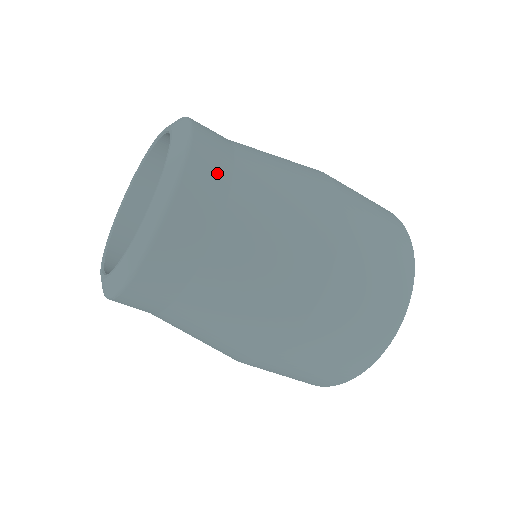
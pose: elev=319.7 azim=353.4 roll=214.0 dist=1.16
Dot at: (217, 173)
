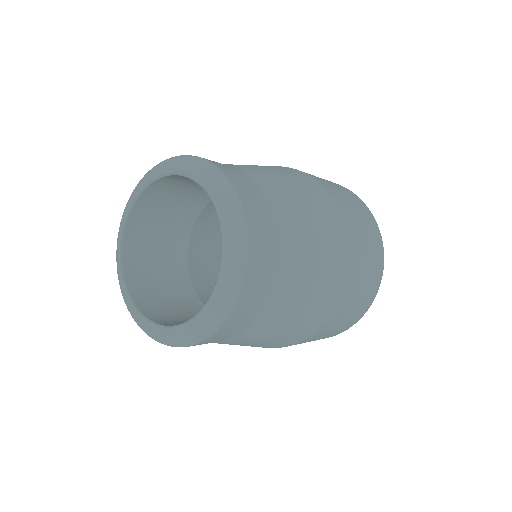
Dot at: occluded
